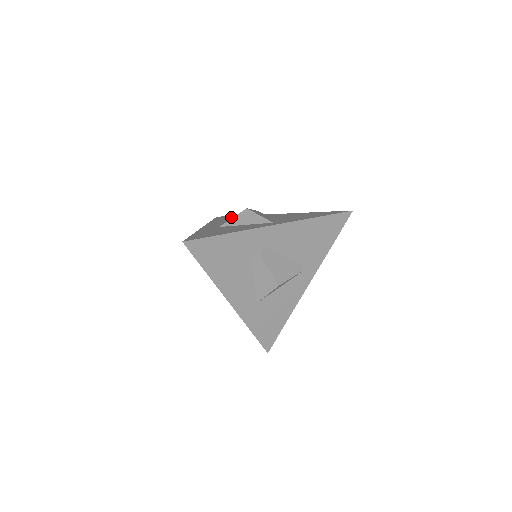
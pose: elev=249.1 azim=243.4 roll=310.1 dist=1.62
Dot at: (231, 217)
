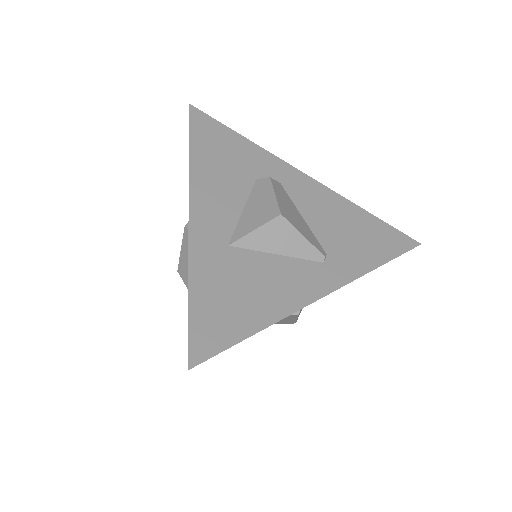
Dot at: occluded
